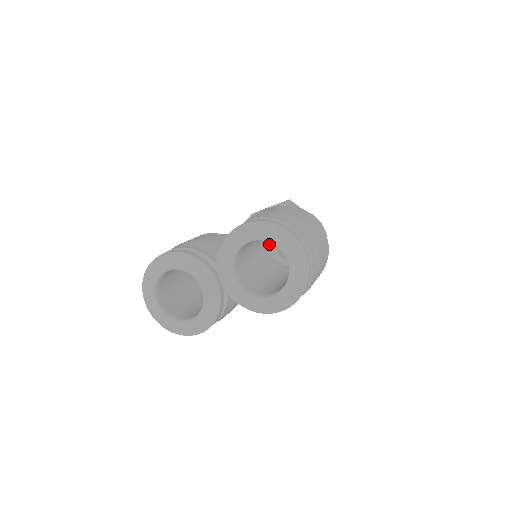
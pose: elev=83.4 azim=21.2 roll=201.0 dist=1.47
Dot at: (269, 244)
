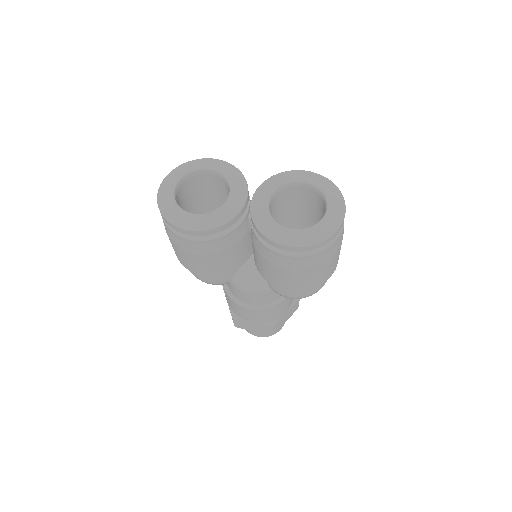
Dot at: occluded
